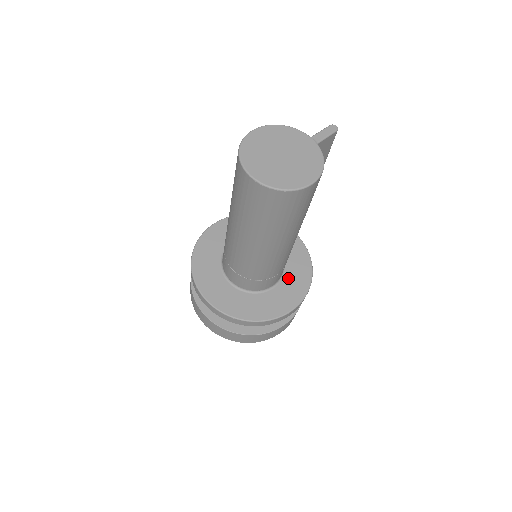
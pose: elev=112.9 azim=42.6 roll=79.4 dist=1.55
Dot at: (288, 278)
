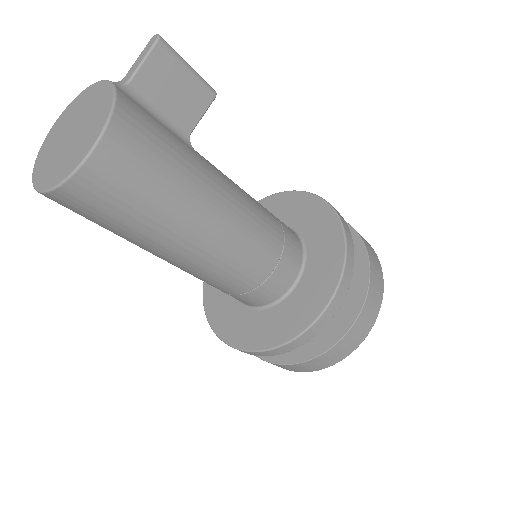
Dot at: (311, 267)
